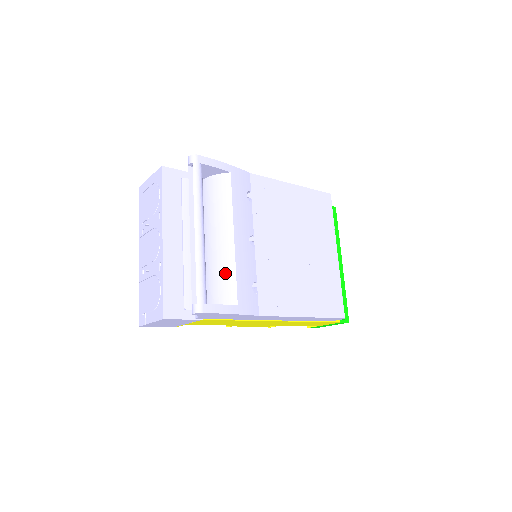
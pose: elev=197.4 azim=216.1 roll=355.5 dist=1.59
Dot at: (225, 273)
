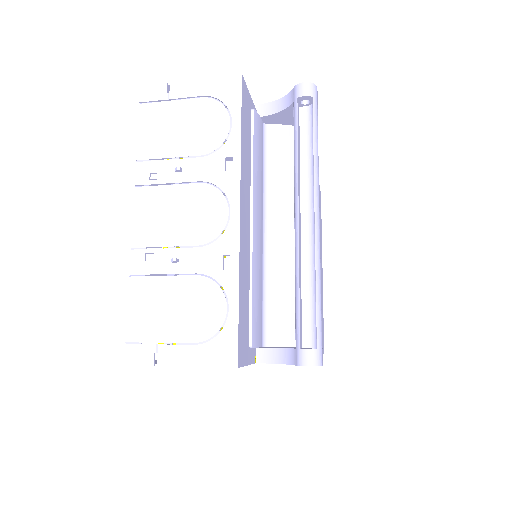
Dot at: occluded
